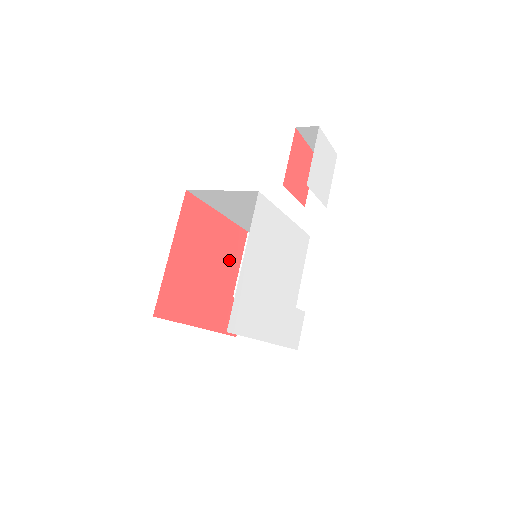
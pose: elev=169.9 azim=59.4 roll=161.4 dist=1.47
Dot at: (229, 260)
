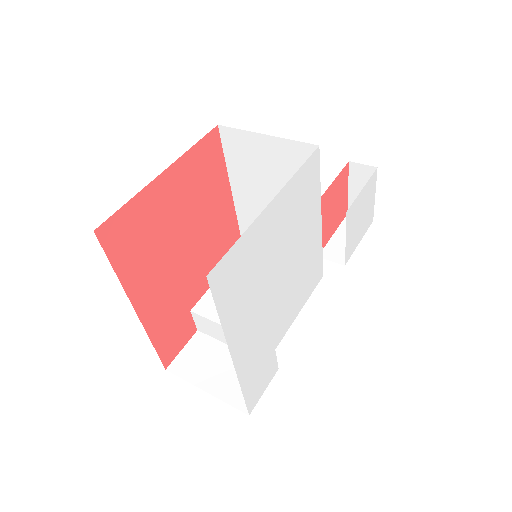
Dot at: (211, 259)
